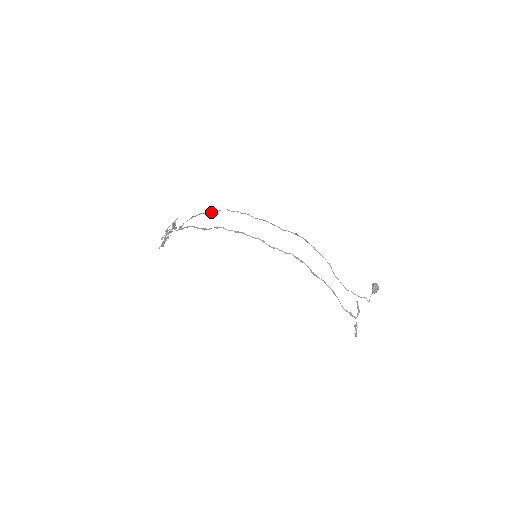
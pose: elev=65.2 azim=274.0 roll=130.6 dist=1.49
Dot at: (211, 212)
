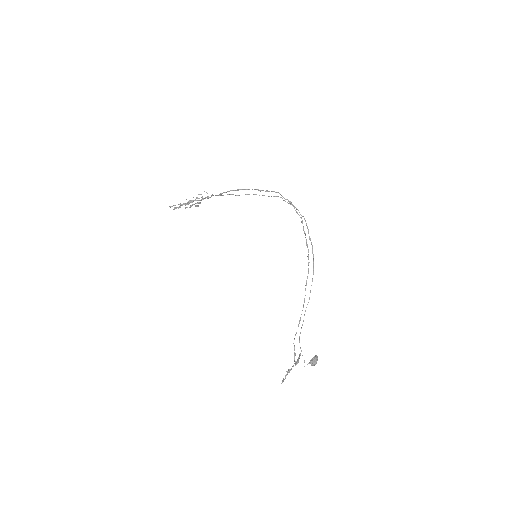
Dot at: (263, 195)
